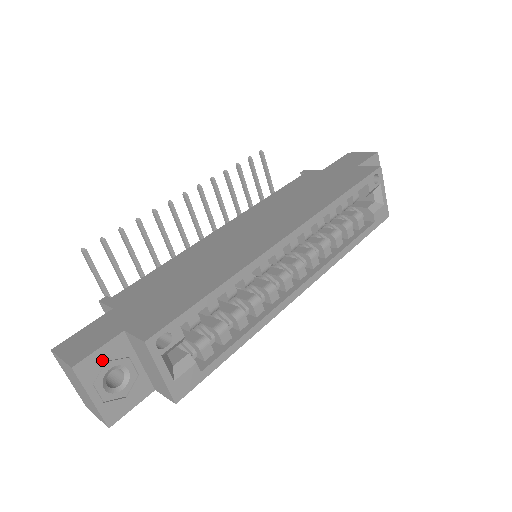
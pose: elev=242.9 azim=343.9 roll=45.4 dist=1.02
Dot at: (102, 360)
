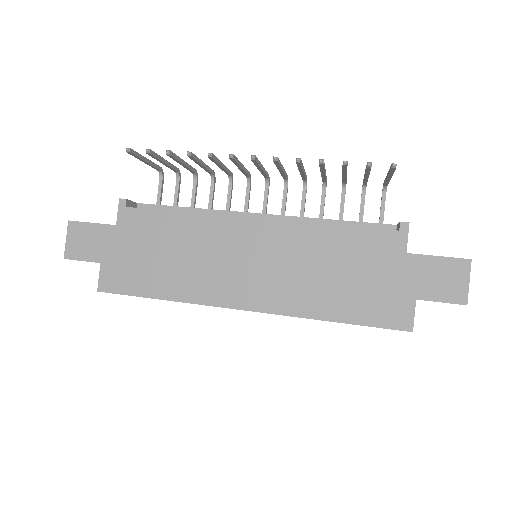
Dot at: occluded
